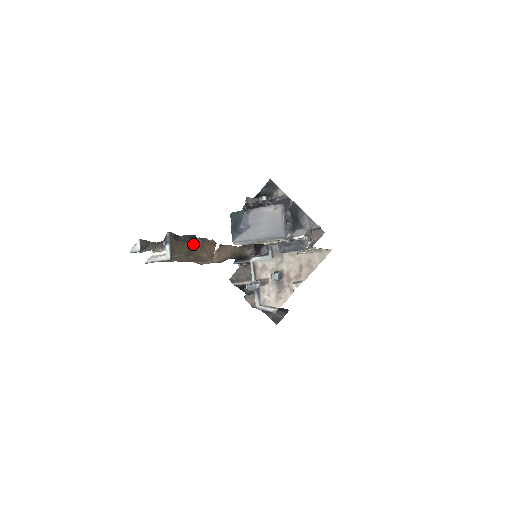
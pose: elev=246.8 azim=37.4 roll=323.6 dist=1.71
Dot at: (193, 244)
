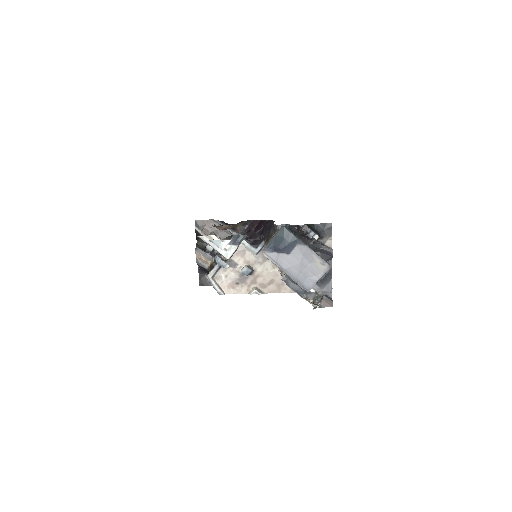
Dot at: occluded
